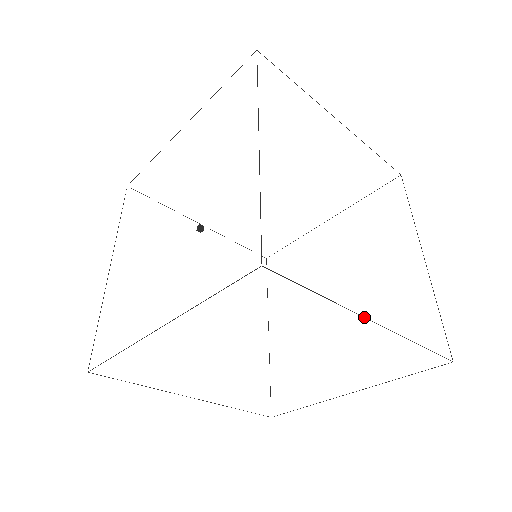
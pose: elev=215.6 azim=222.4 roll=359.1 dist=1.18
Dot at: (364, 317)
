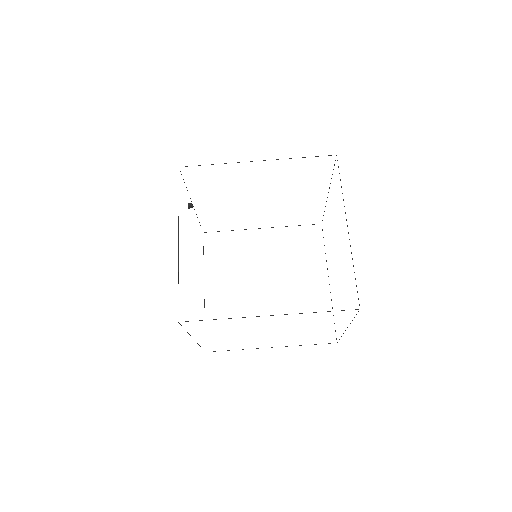
Dot at: occluded
